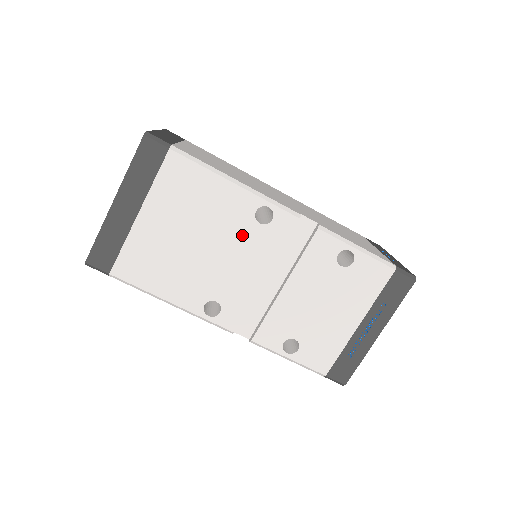
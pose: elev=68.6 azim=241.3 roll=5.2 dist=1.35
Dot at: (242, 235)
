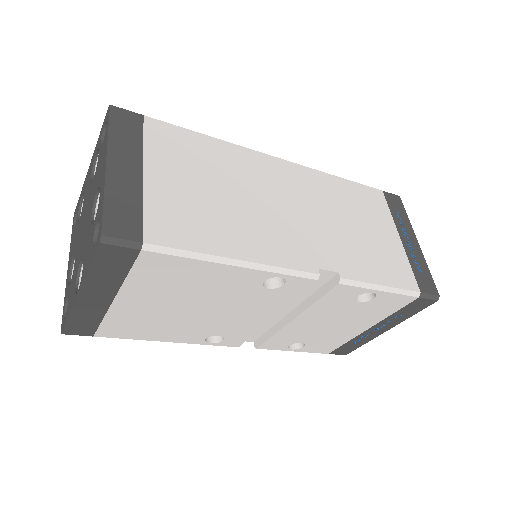
Dot at: (246, 298)
